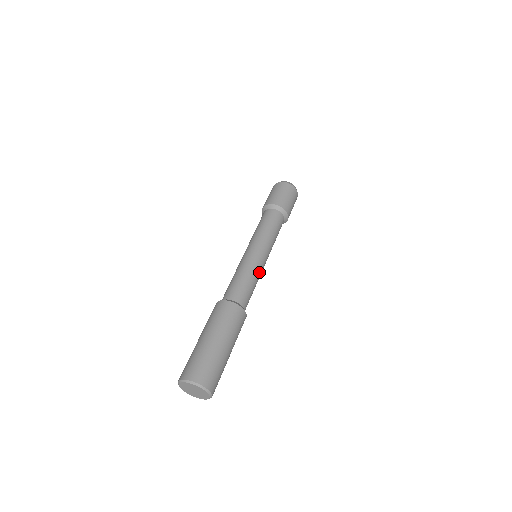
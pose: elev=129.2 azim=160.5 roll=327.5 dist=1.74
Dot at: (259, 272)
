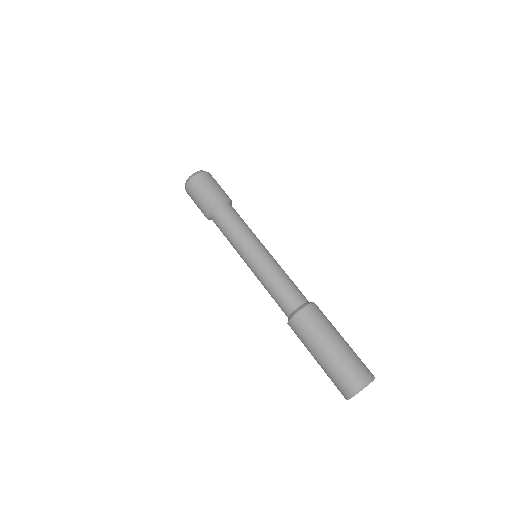
Dot at: occluded
